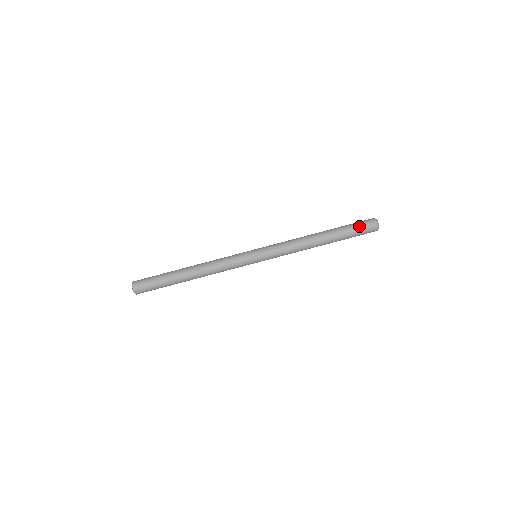
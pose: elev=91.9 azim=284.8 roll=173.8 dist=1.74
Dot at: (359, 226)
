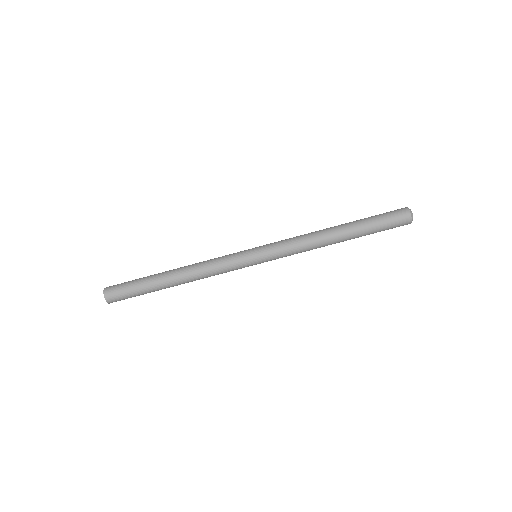
Dot at: (385, 214)
